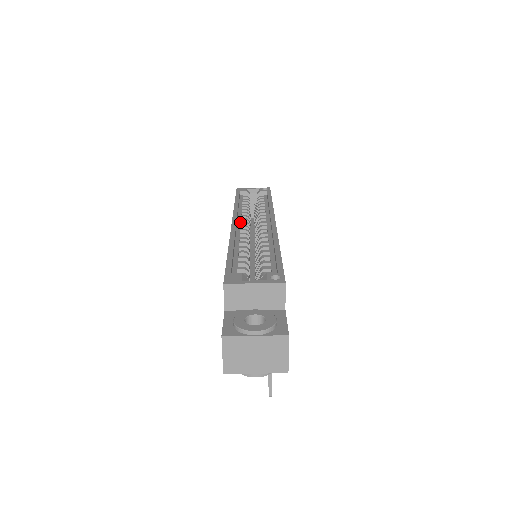
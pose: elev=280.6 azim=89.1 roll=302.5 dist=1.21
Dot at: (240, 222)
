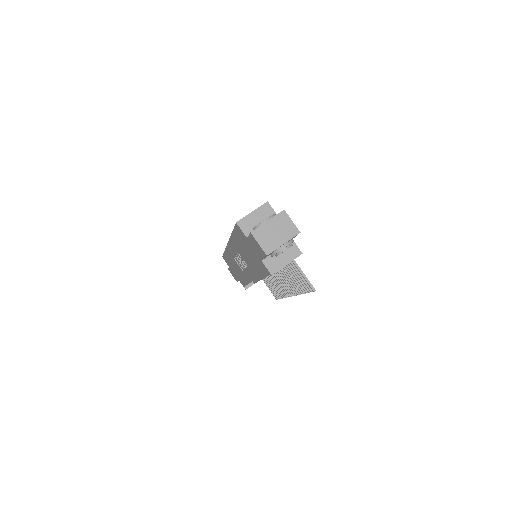
Dot at: occluded
